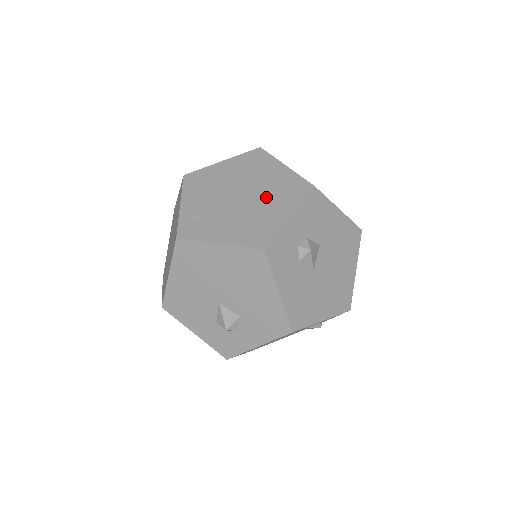
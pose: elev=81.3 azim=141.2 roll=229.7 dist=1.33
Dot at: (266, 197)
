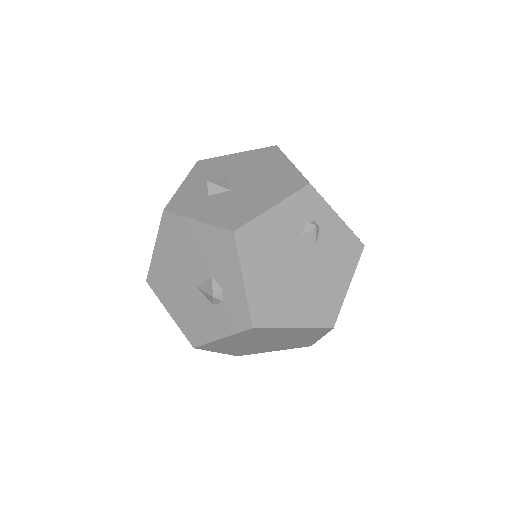
Dot at: occluded
